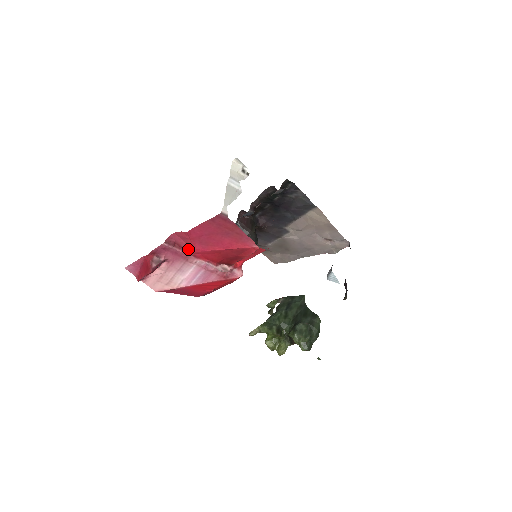
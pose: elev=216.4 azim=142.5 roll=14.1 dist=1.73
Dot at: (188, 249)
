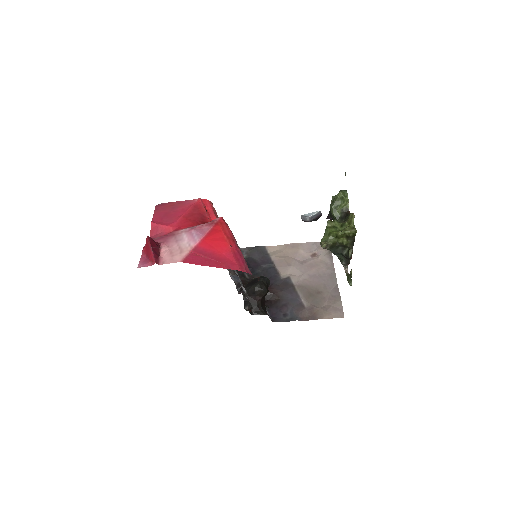
Dot at: (167, 232)
